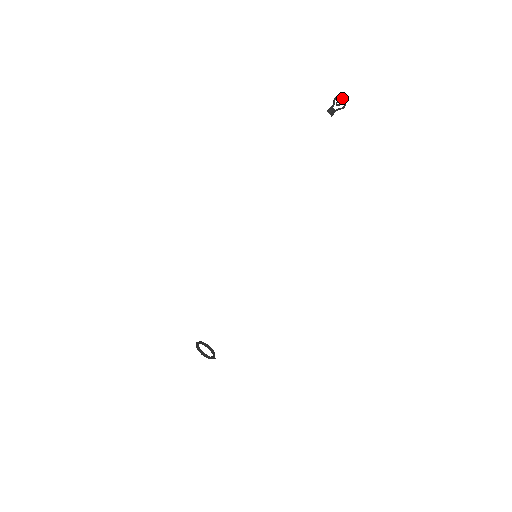
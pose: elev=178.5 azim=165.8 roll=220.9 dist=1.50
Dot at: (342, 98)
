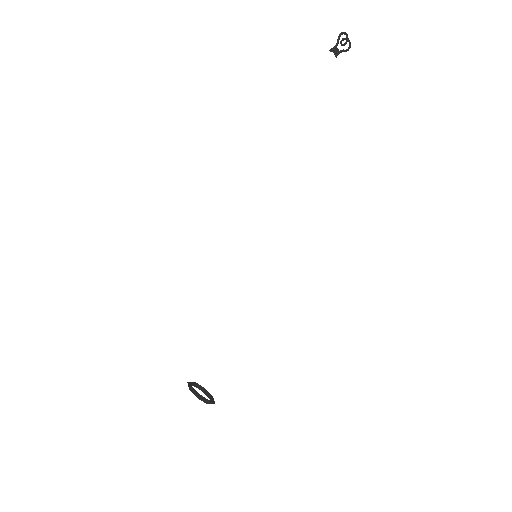
Dot at: occluded
